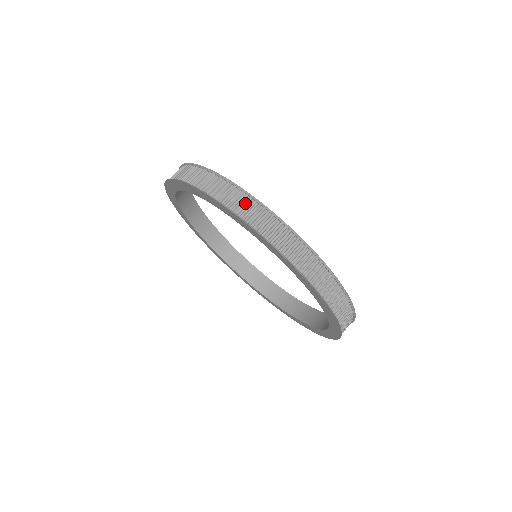
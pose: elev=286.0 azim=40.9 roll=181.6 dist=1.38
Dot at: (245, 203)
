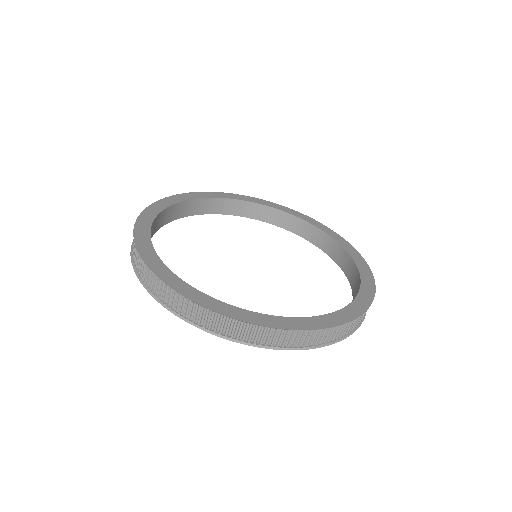
Dot at: (148, 275)
